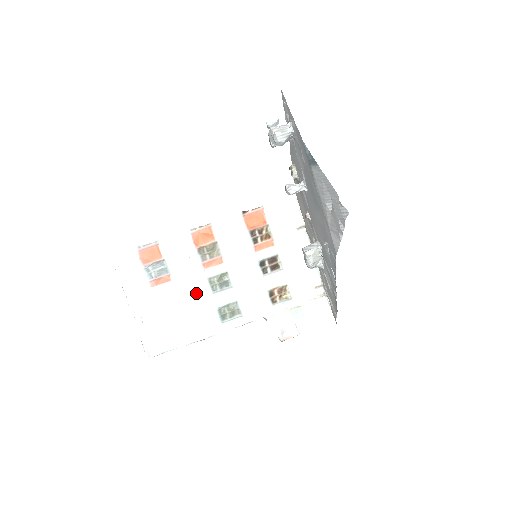
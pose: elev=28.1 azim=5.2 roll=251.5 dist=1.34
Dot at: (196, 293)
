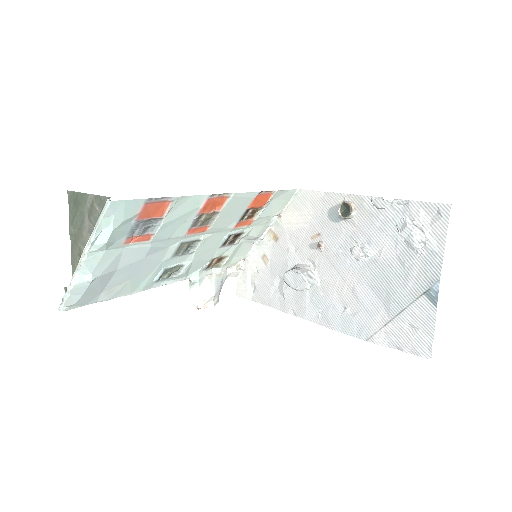
Dot at: (159, 254)
